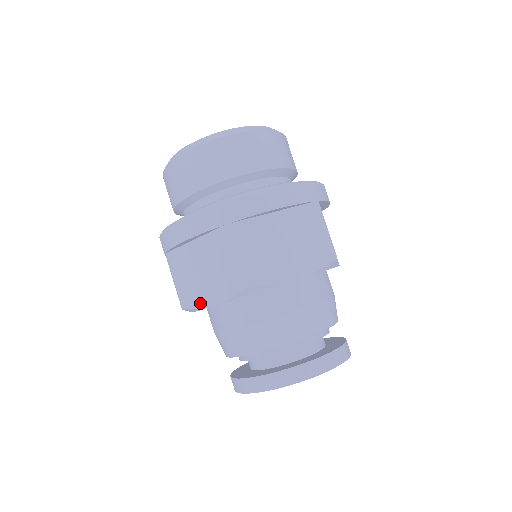
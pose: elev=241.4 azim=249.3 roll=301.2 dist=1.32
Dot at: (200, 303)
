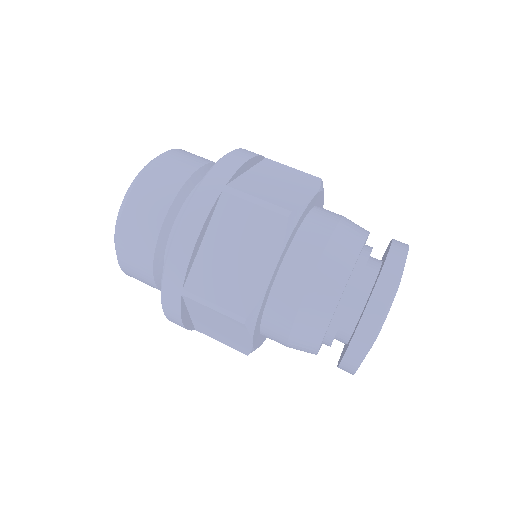
Dot at: (259, 287)
